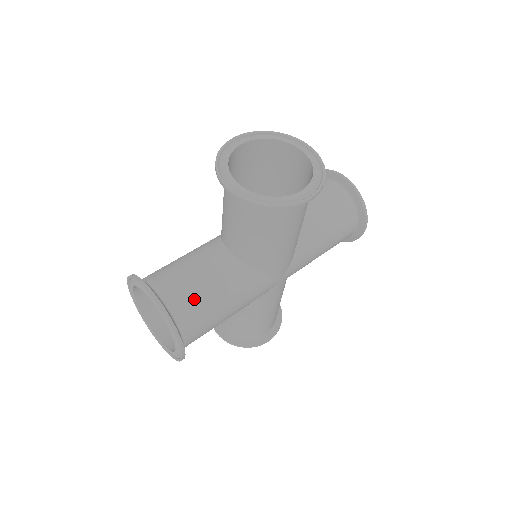
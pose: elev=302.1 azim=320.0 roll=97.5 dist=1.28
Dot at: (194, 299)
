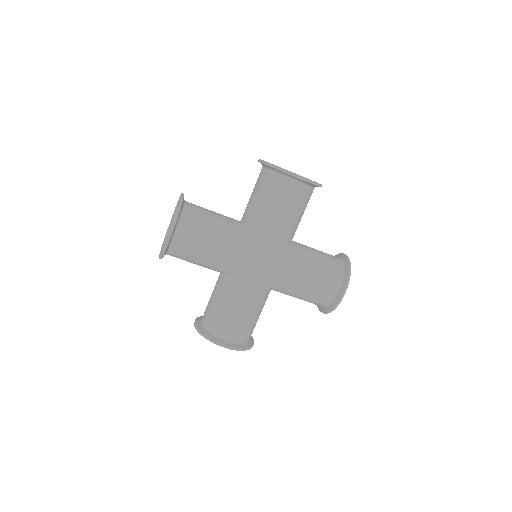
Dot at: (201, 215)
